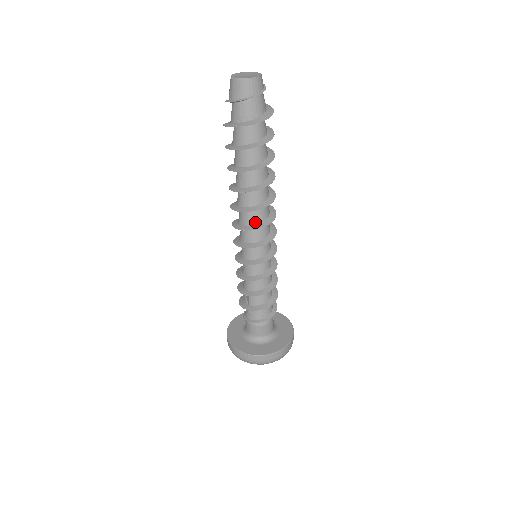
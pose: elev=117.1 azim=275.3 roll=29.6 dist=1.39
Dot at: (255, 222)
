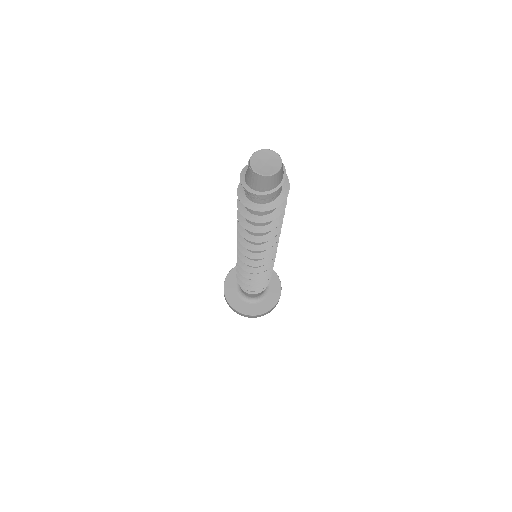
Dot at: occluded
